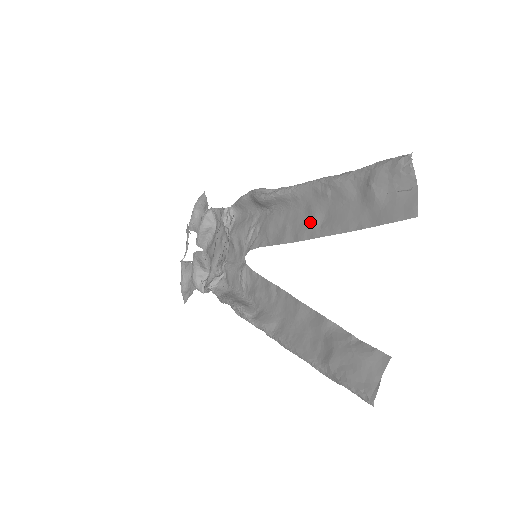
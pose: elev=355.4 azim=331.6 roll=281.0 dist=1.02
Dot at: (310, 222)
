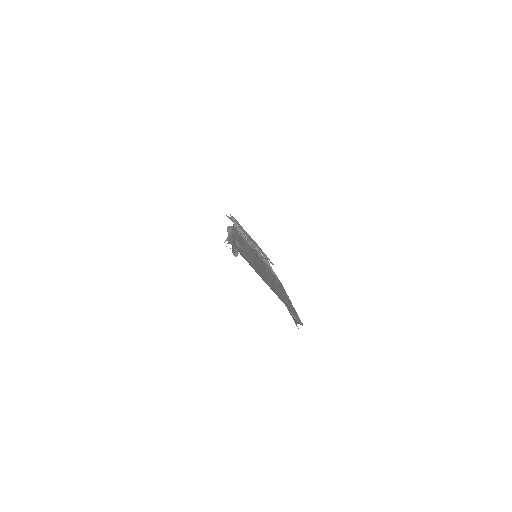
Dot at: occluded
